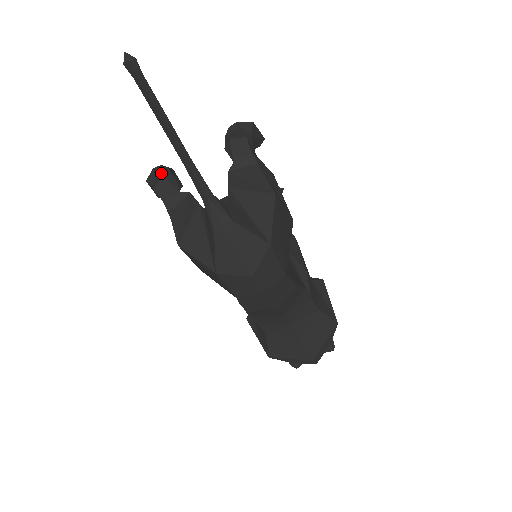
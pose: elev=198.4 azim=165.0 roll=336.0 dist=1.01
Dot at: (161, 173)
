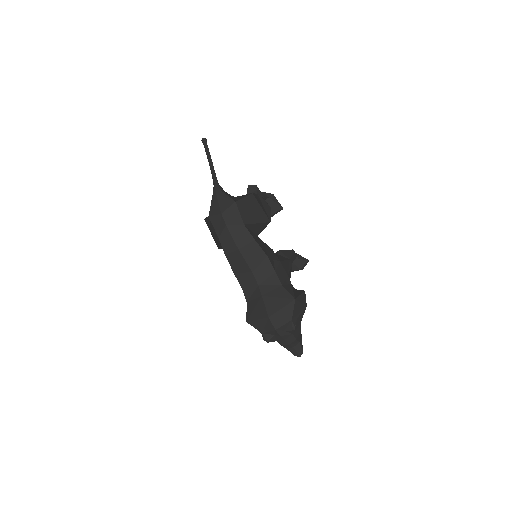
Dot at: occluded
